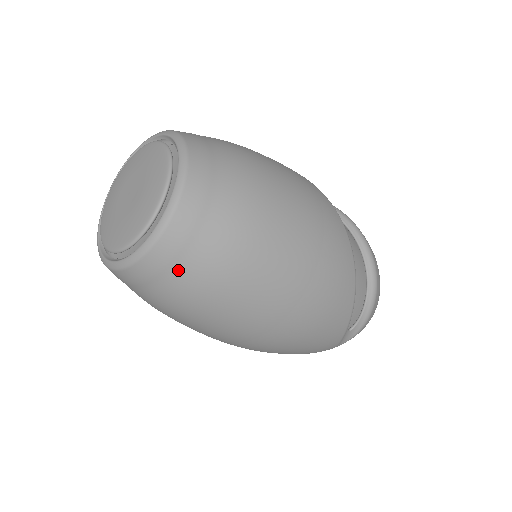
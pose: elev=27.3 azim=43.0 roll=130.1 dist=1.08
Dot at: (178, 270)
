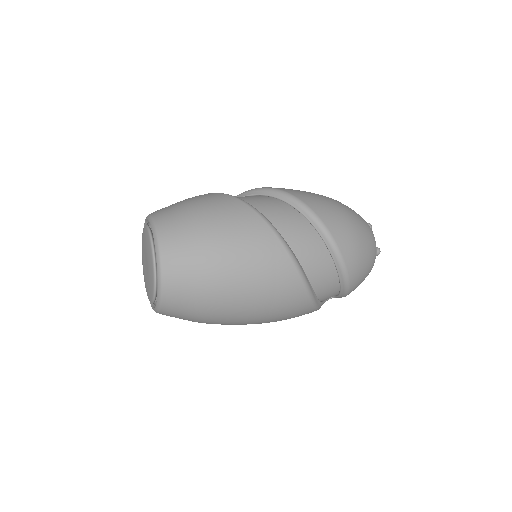
Dot at: occluded
